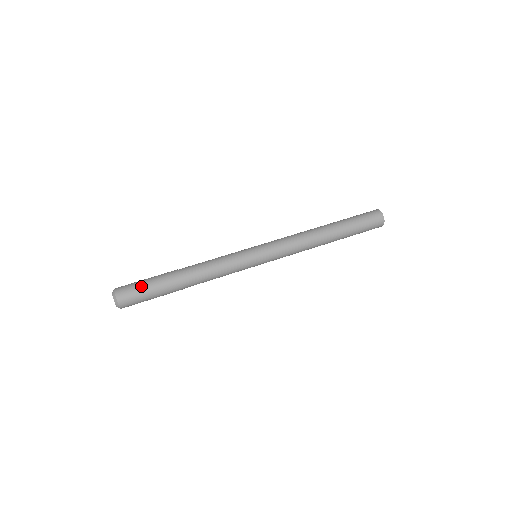
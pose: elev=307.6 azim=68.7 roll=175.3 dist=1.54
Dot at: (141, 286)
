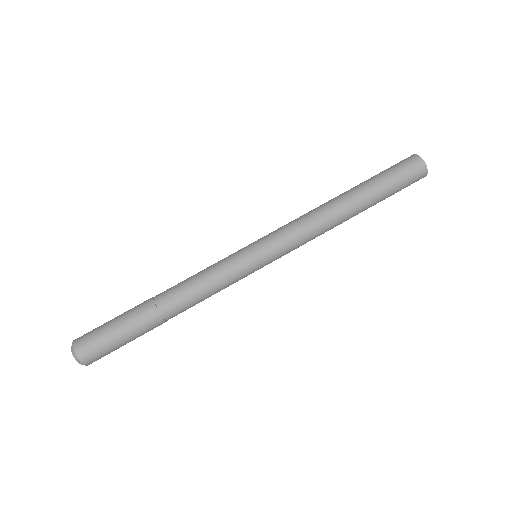
Dot at: (106, 332)
